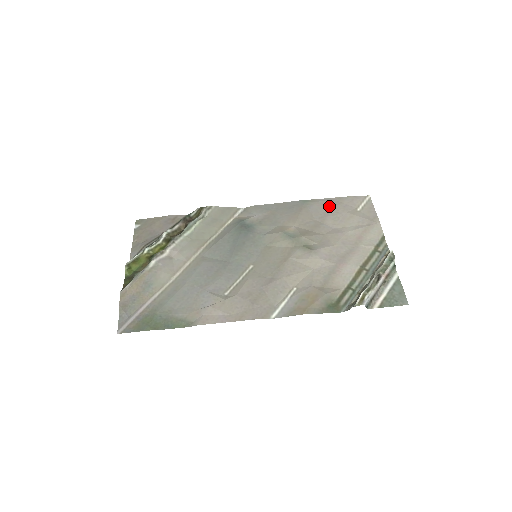
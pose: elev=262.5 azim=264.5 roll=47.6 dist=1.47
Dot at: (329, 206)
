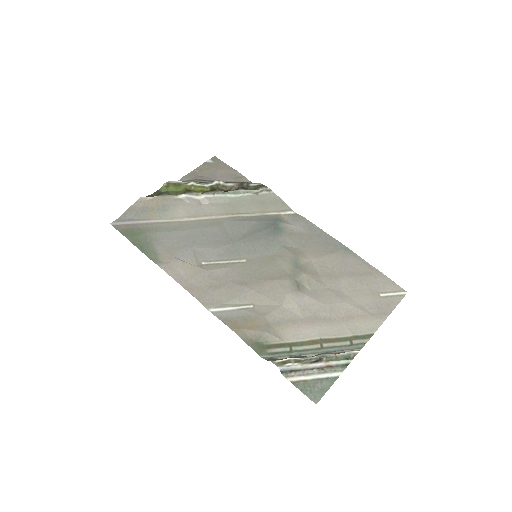
Dot at: (361, 270)
